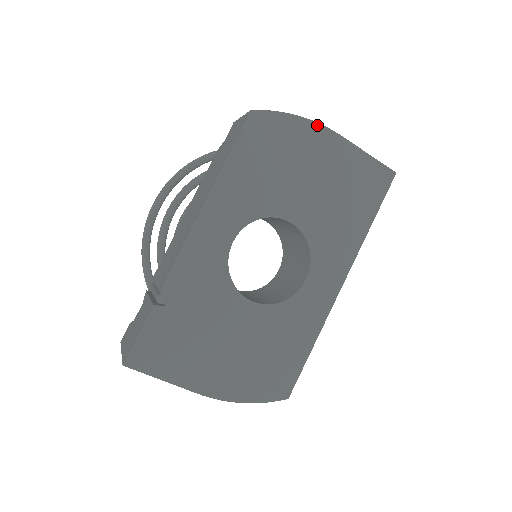
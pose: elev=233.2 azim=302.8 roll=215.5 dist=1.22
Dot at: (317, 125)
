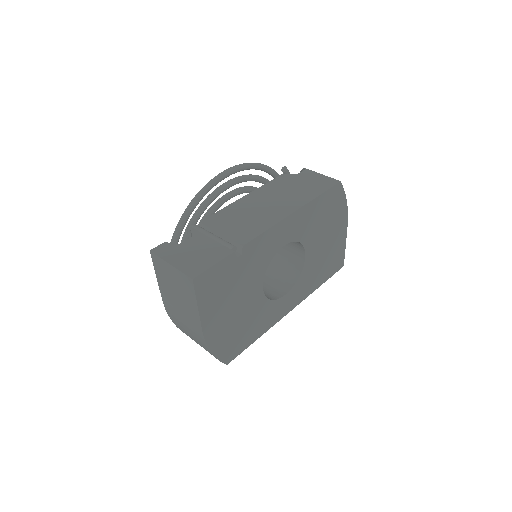
Dot at: (347, 214)
